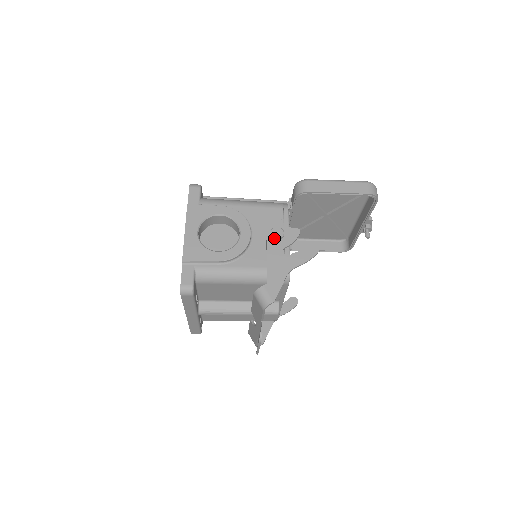
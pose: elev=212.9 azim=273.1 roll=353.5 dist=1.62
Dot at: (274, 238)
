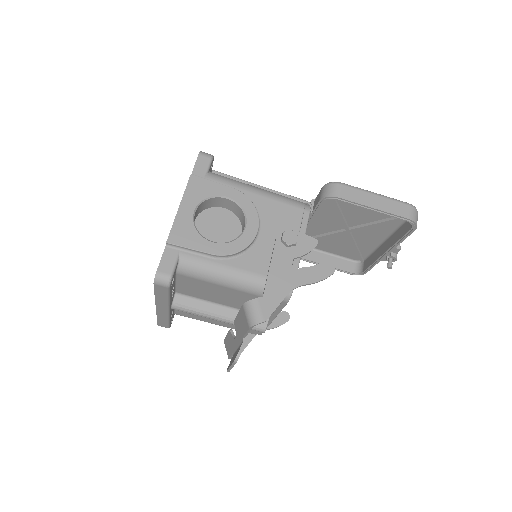
Dot at: (285, 243)
